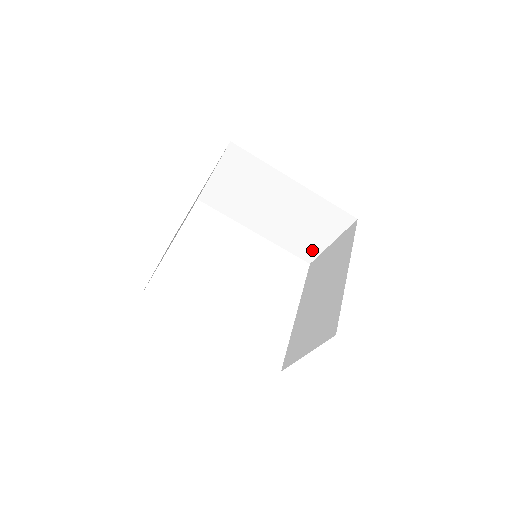
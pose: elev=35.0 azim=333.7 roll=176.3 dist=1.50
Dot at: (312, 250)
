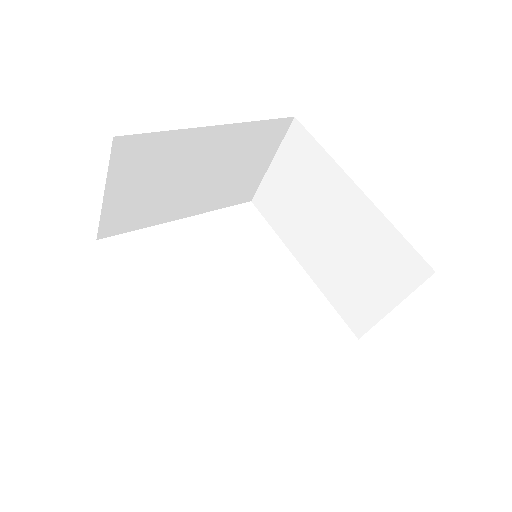
Dot at: (364, 315)
